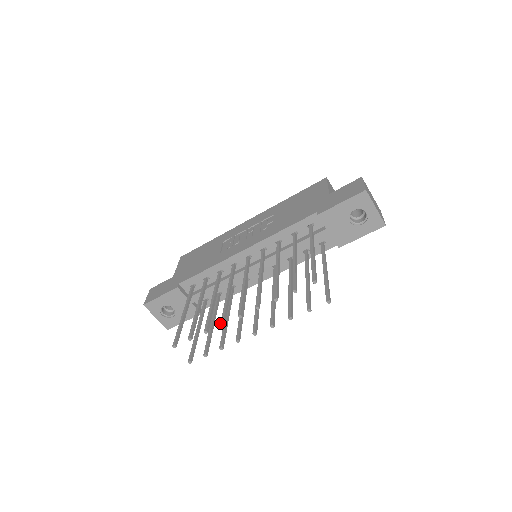
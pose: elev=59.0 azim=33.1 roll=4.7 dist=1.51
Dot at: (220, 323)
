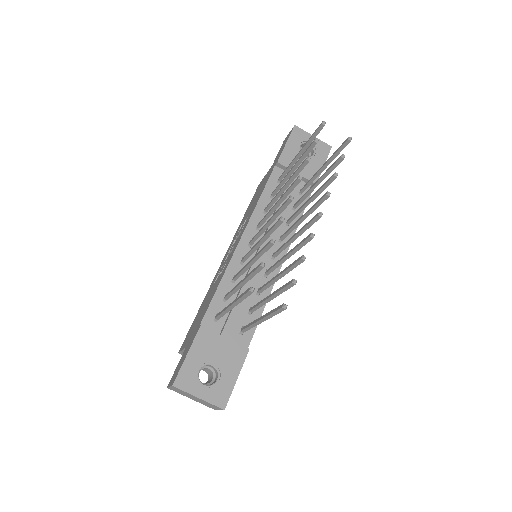
Dot at: (279, 220)
